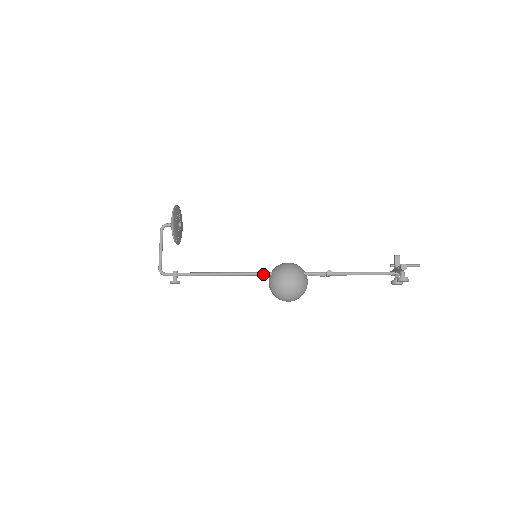
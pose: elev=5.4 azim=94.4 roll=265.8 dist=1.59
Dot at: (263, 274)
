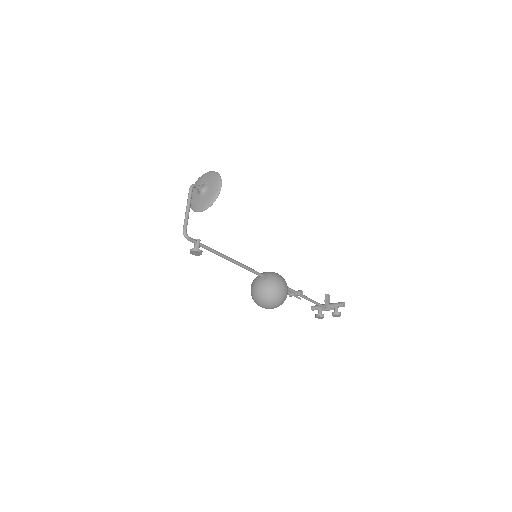
Dot at: (262, 275)
